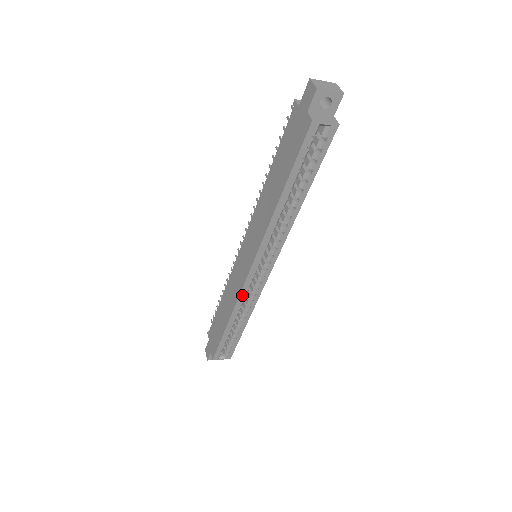
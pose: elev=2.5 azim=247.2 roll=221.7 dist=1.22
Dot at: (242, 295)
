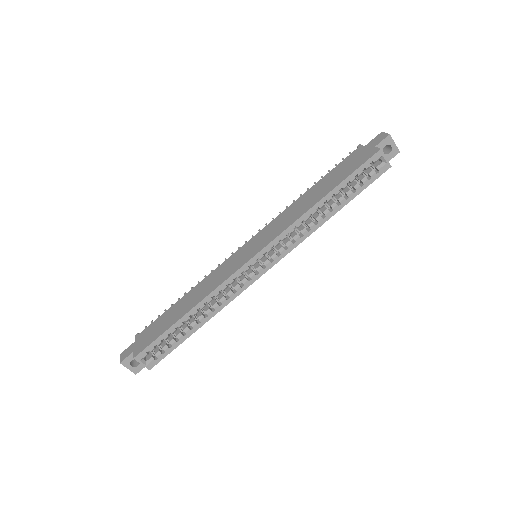
Dot at: (227, 283)
